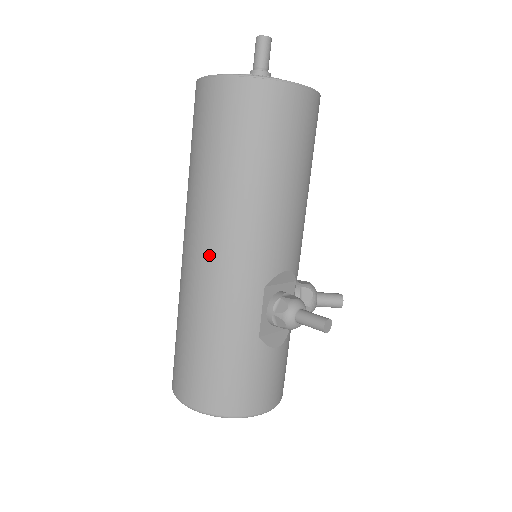
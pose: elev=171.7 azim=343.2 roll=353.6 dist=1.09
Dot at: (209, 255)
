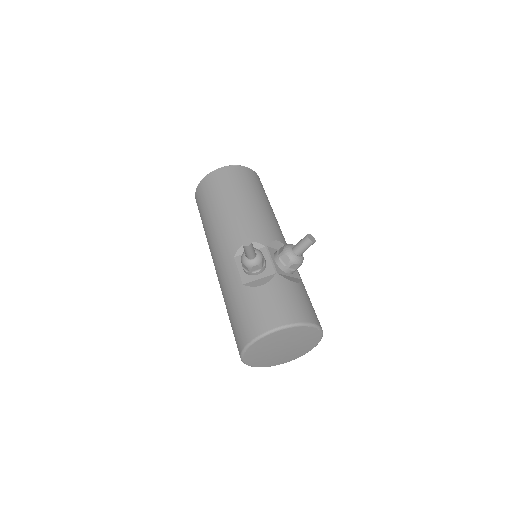
Dot at: (215, 267)
